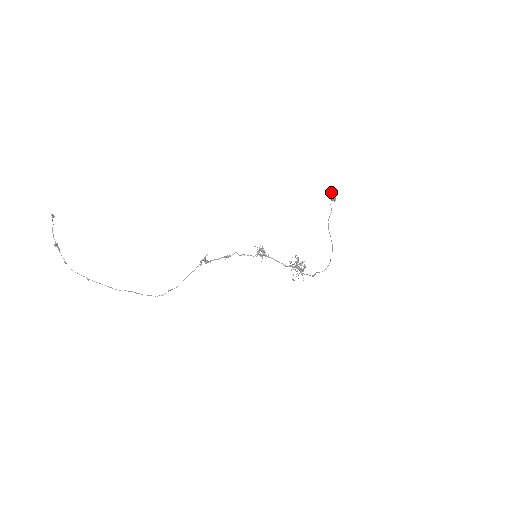
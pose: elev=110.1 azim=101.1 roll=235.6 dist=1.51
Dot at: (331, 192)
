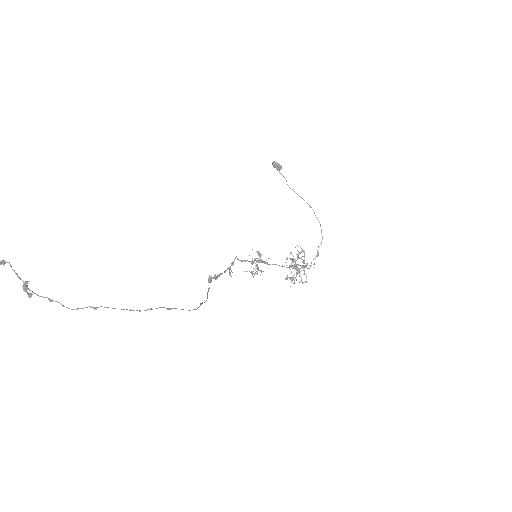
Dot at: (273, 162)
